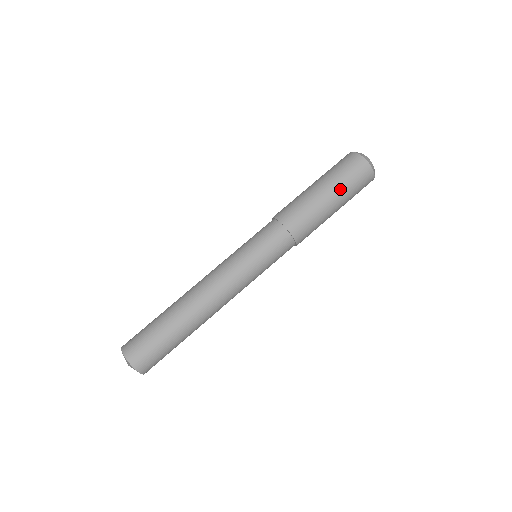
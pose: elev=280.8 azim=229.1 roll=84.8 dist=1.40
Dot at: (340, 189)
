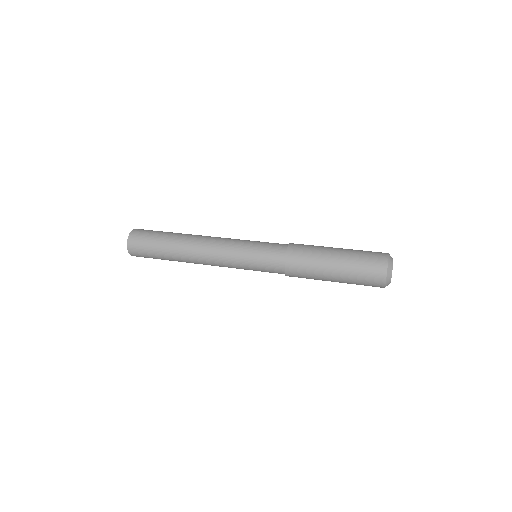
Dot at: (349, 259)
